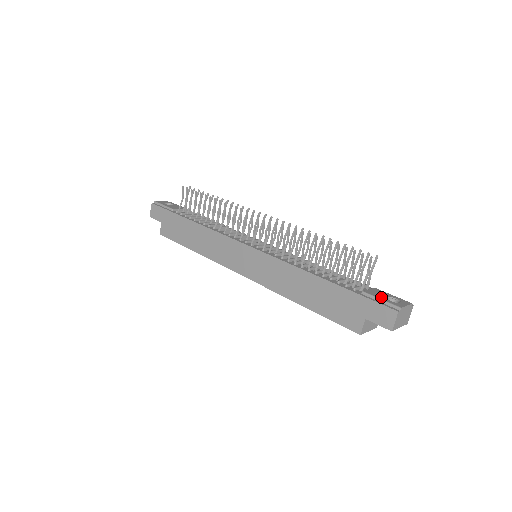
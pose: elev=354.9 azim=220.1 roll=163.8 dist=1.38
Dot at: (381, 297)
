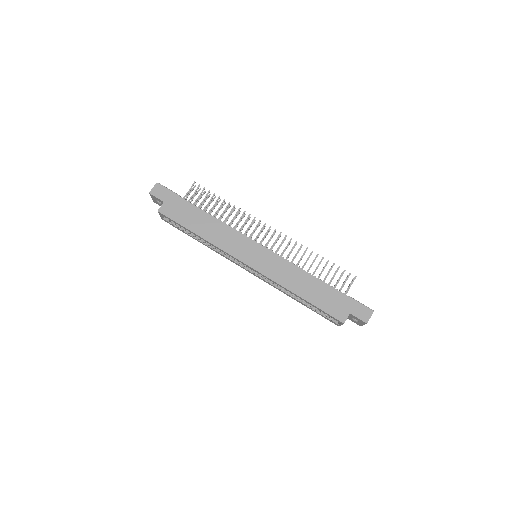
Dot at: (359, 302)
